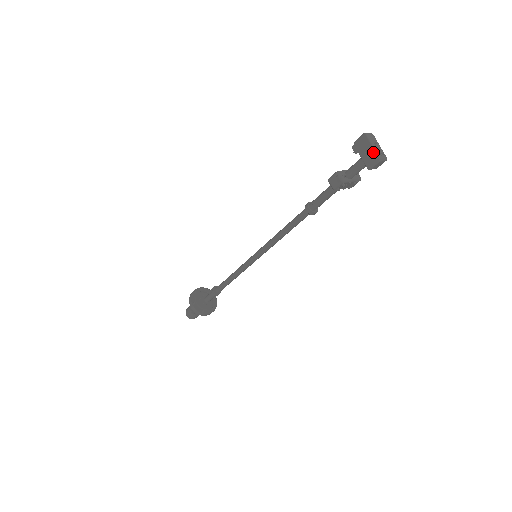
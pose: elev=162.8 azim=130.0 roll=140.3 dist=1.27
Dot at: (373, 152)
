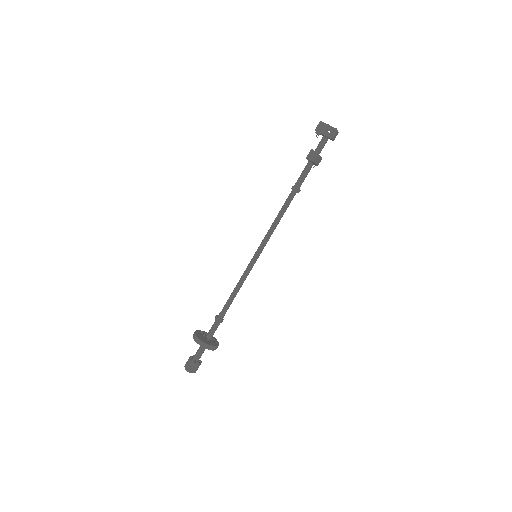
Dot at: (331, 128)
